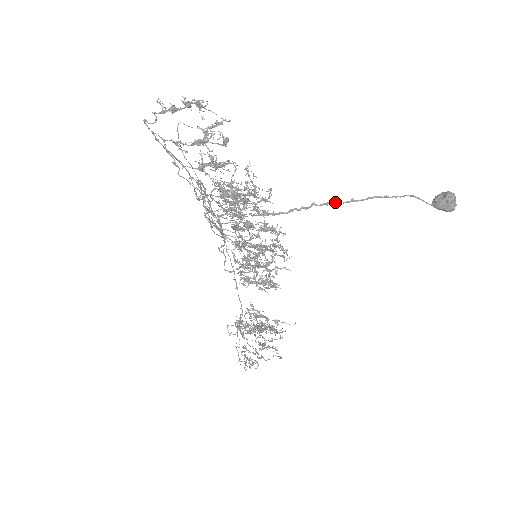
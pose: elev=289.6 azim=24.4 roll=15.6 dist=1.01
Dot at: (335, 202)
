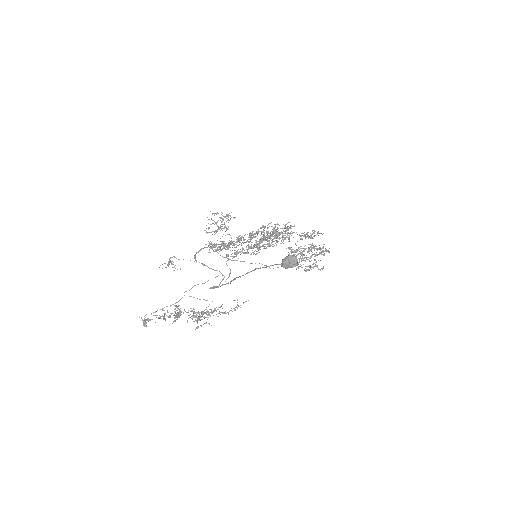
Dot at: occluded
